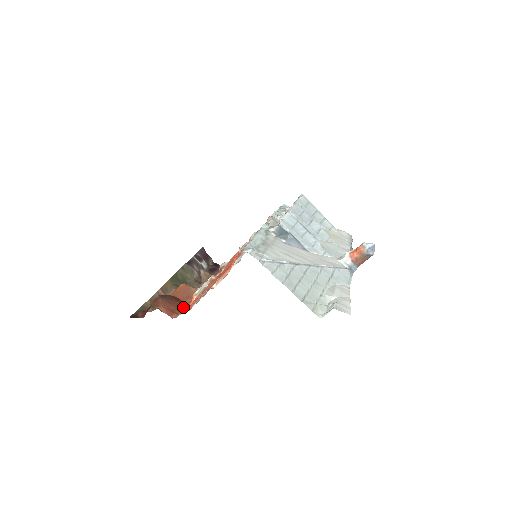
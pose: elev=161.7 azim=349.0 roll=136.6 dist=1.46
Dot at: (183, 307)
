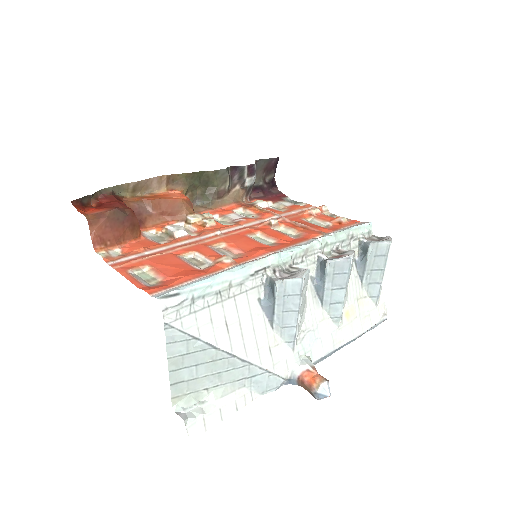
Dot at: (128, 238)
